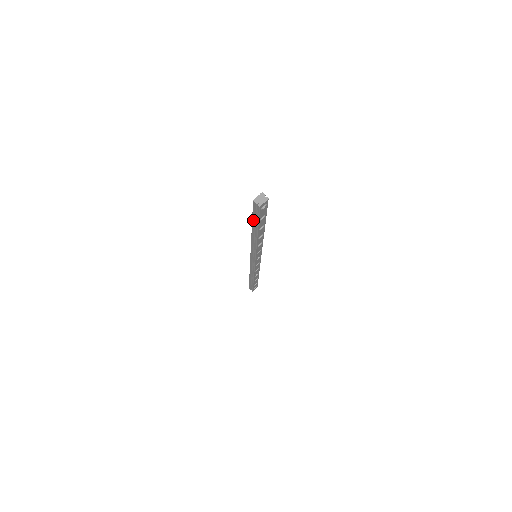
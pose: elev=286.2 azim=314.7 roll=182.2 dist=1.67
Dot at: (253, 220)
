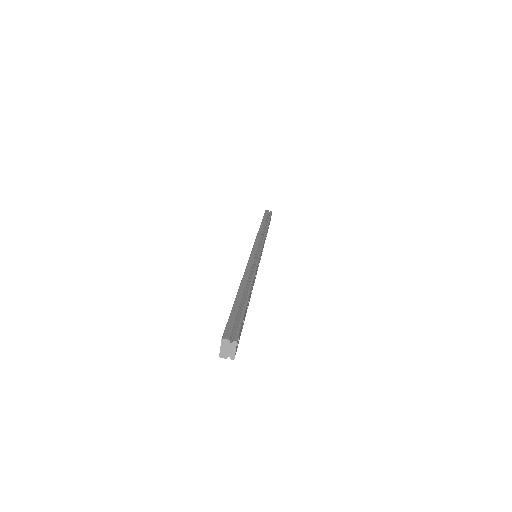
Dot at: occluded
